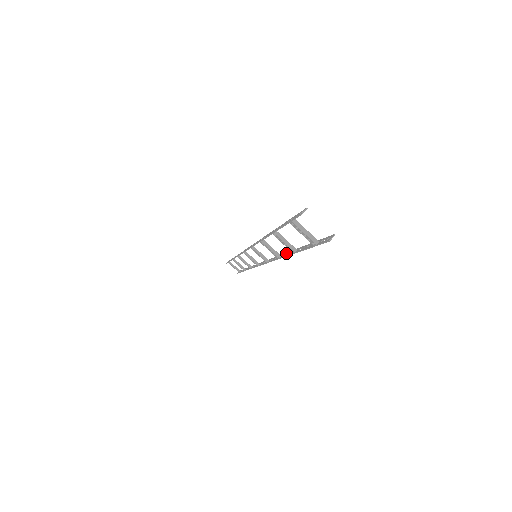
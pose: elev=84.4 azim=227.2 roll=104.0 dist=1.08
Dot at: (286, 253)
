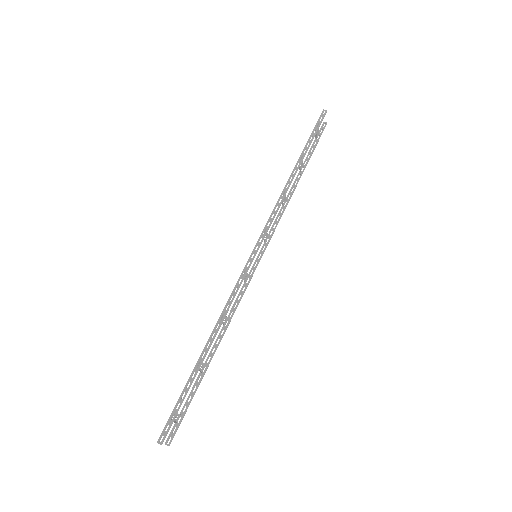
Dot at: (220, 339)
